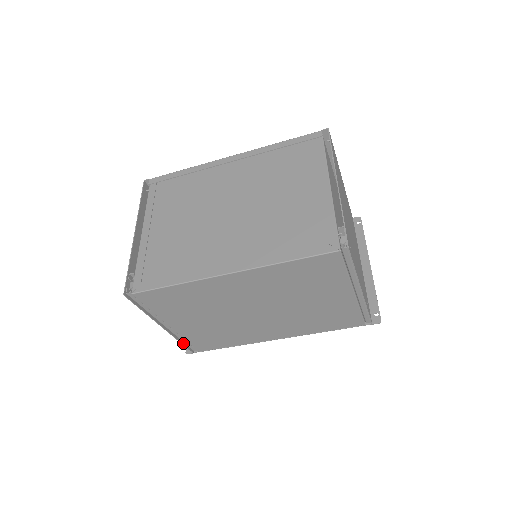
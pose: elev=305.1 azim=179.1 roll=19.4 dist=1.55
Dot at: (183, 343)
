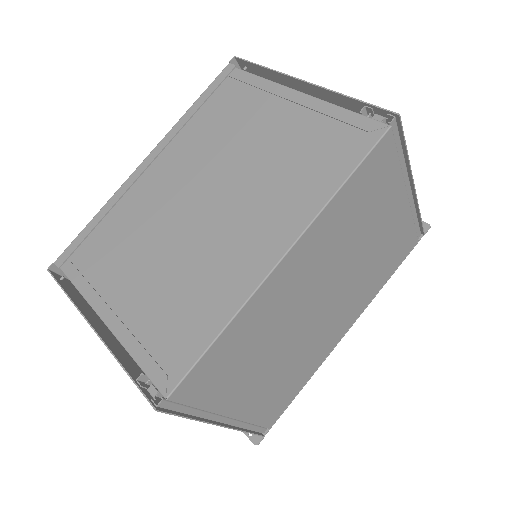
Dot at: (249, 431)
